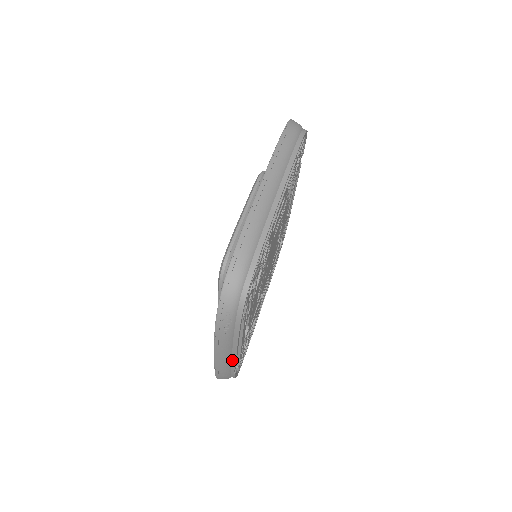
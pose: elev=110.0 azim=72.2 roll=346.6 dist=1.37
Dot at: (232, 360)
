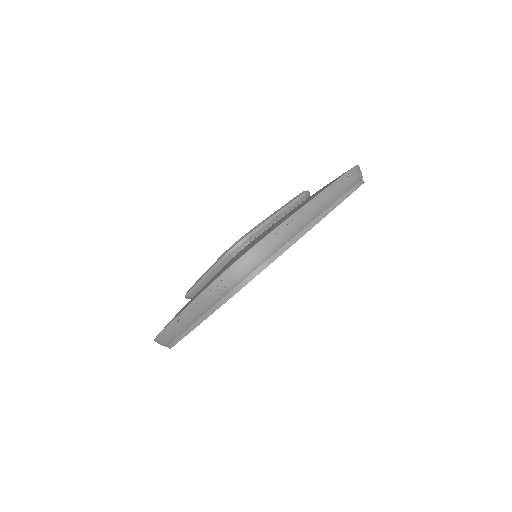
Dot at: (188, 329)
